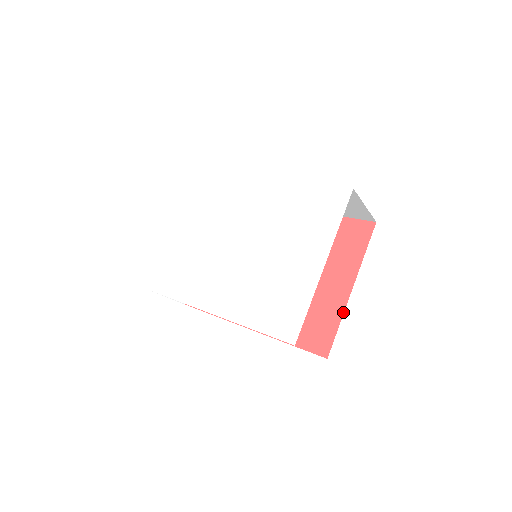
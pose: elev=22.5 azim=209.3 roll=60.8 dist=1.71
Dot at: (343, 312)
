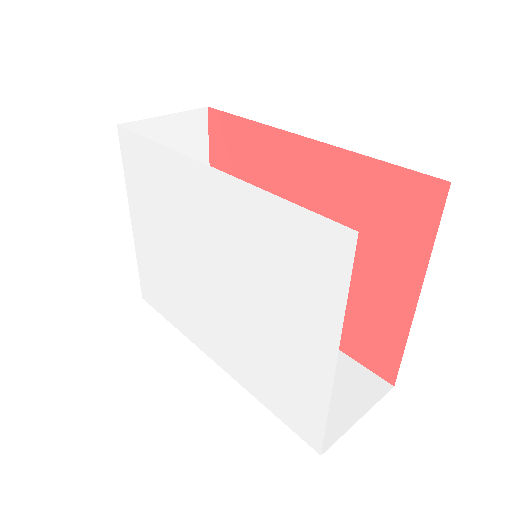
Dot at: (407, 332)
